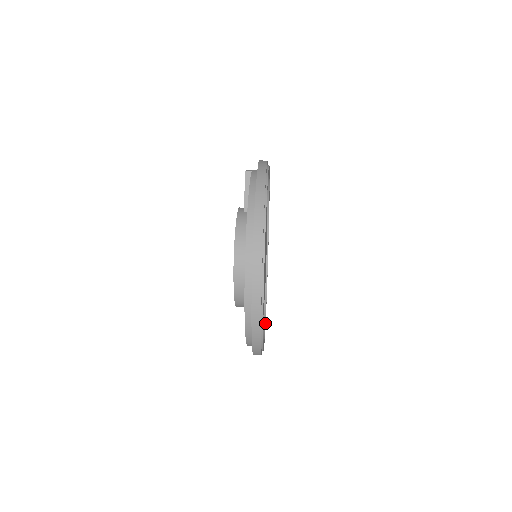
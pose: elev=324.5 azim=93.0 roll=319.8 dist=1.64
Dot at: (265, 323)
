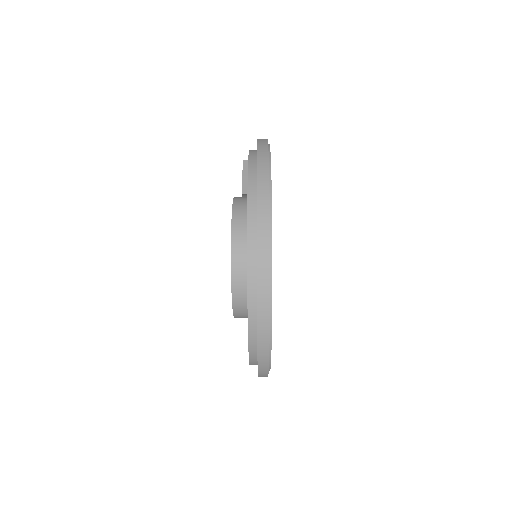
Dot at: occluded
